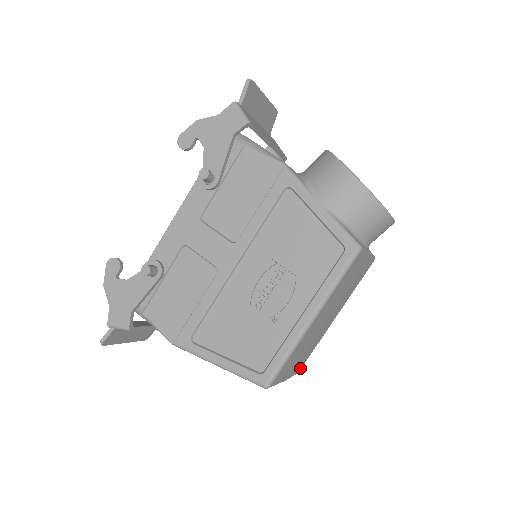
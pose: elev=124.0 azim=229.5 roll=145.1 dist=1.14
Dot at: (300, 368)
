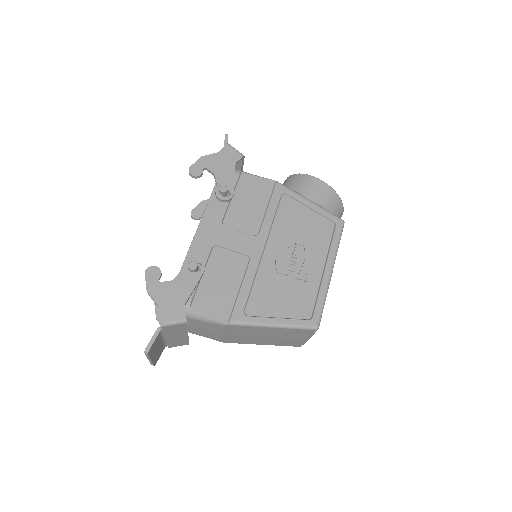
Dot at: occluded
